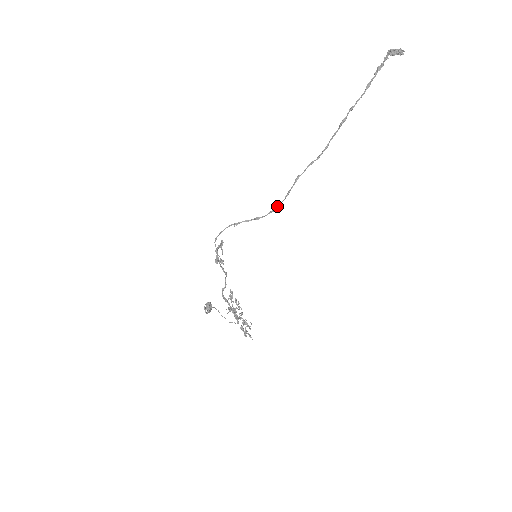
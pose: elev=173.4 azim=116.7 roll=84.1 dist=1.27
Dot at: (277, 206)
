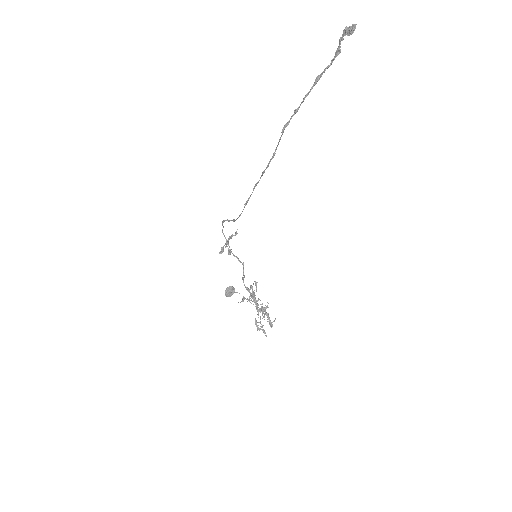
Dot at: occluded
